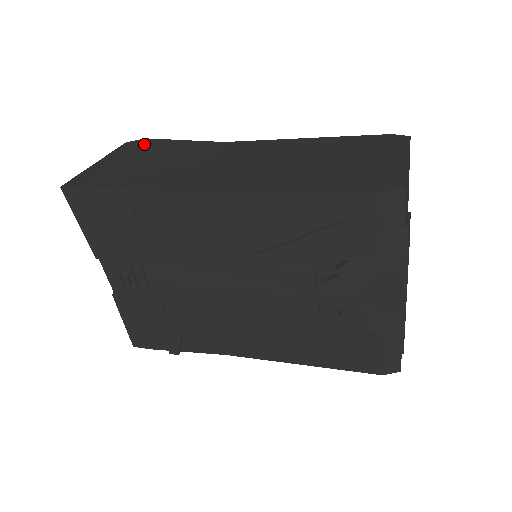
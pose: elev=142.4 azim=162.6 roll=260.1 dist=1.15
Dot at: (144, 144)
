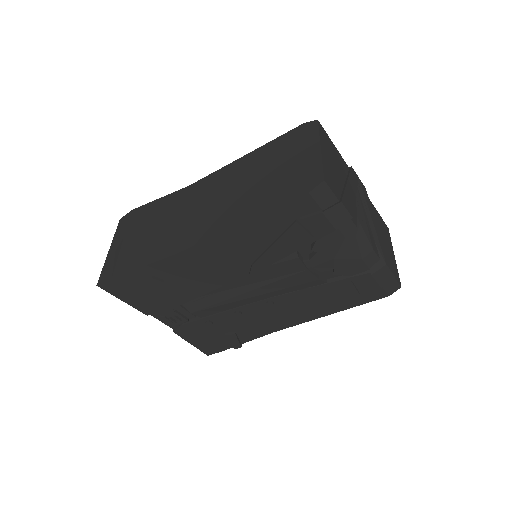
Dot at: (133, 217)
